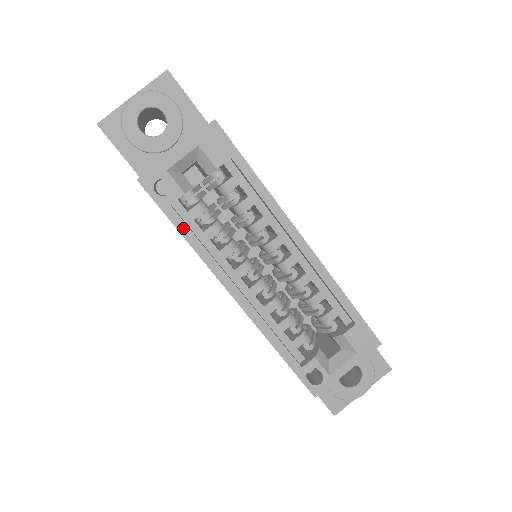
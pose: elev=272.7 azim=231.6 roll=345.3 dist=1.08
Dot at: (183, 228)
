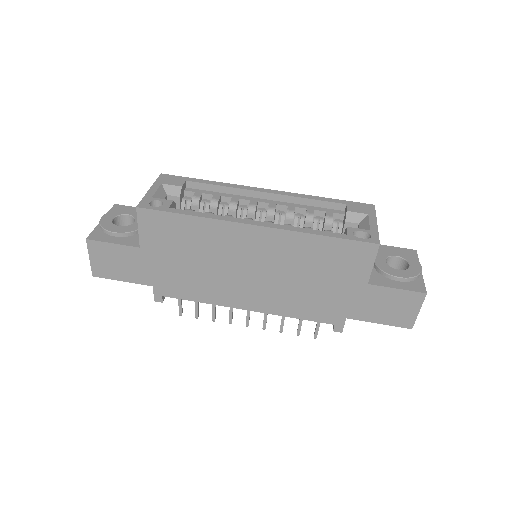
Dot at: (187, 212)
